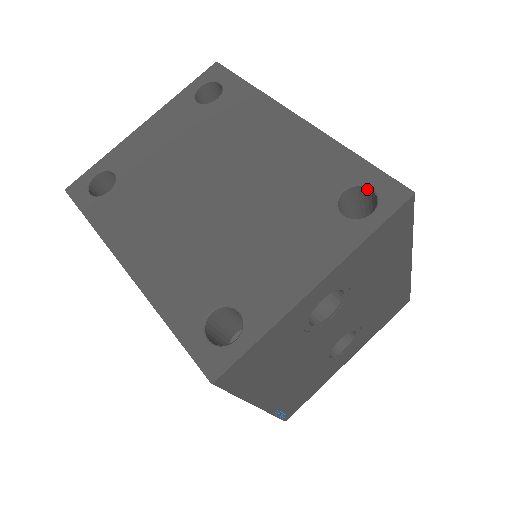
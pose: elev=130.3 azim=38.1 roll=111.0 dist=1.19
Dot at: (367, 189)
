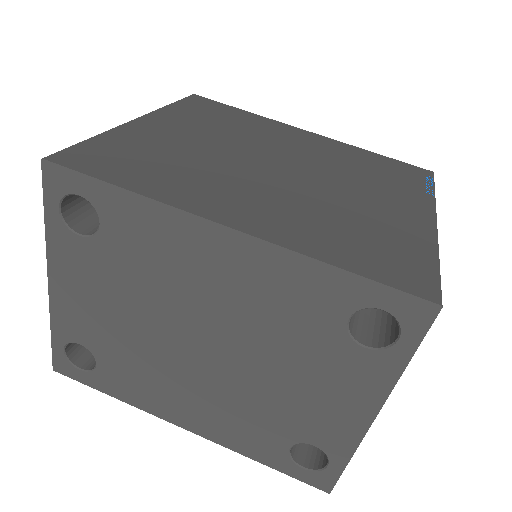
Dot at: (376, 306)
